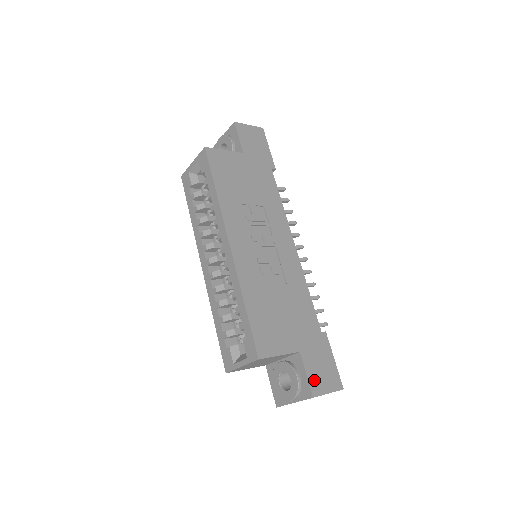
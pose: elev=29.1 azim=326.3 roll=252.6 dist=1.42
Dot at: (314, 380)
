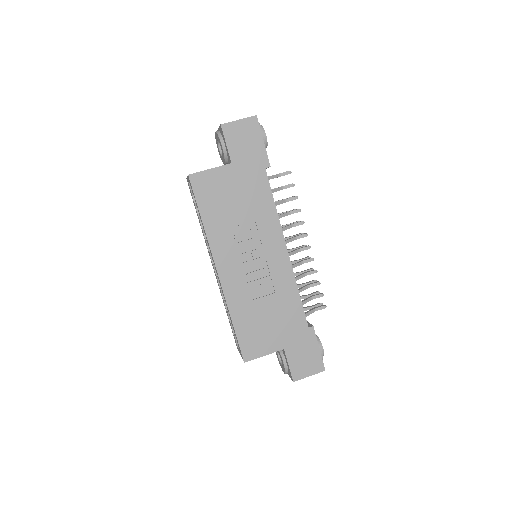
Dot at: (296, 369)
